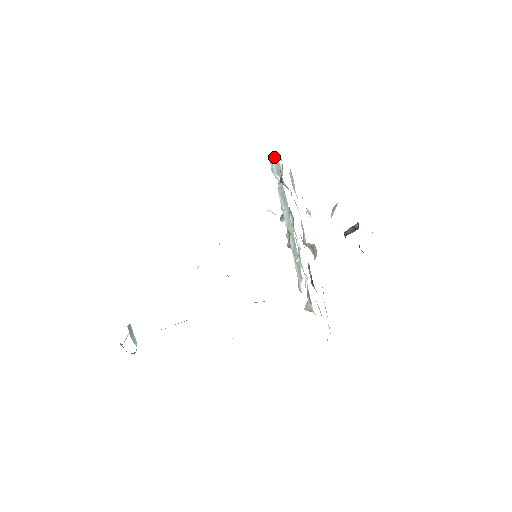
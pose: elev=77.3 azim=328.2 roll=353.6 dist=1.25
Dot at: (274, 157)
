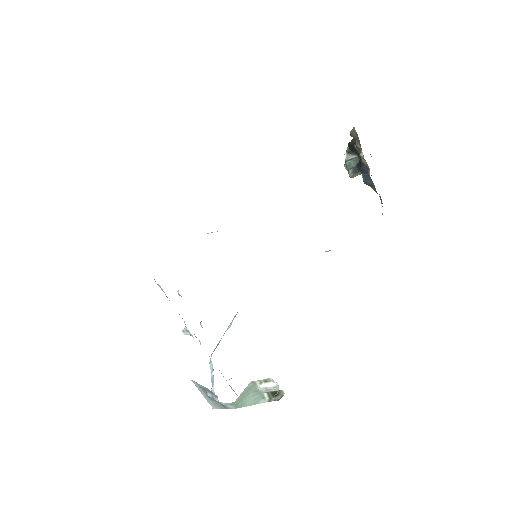
Dot at: occluded
